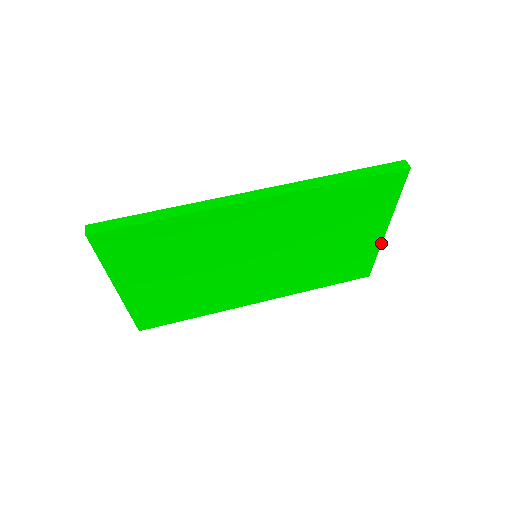
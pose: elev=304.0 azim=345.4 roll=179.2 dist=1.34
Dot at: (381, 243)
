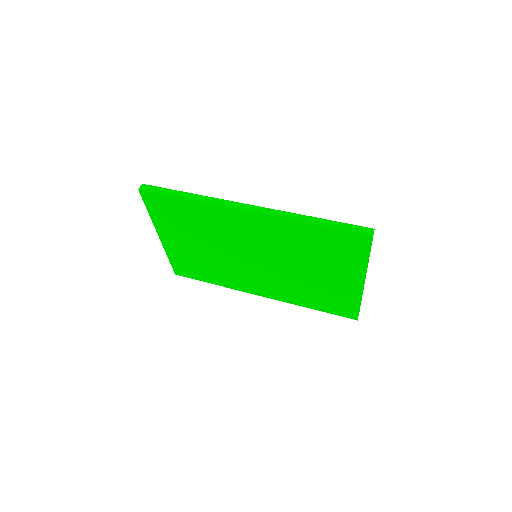
Dot at: (362, 293)
